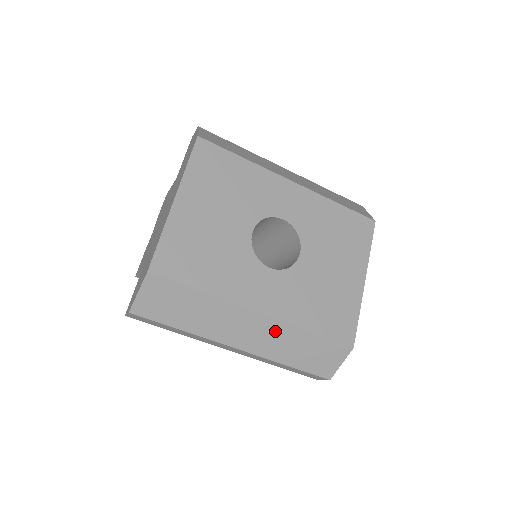
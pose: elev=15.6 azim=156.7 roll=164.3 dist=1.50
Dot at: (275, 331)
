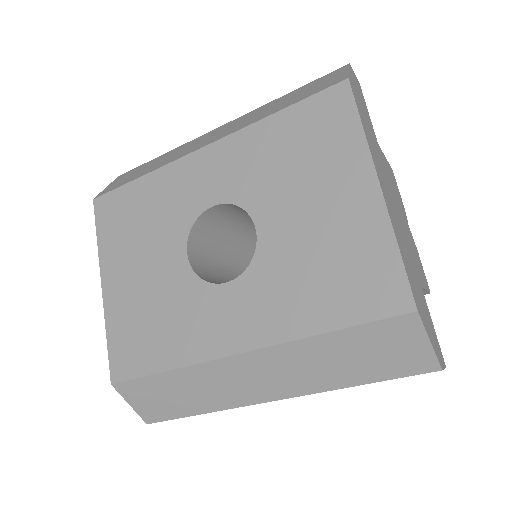
Dot at: (284, 359)
